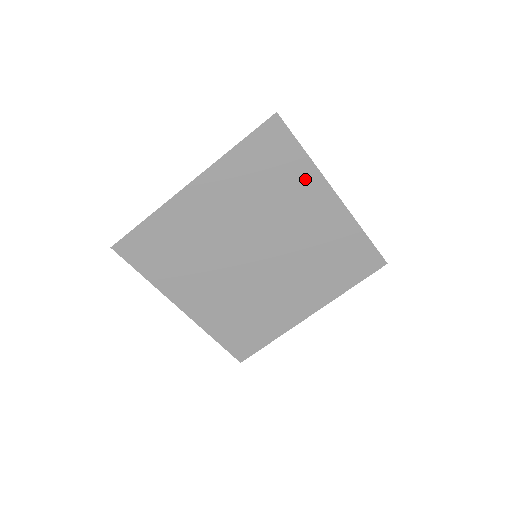
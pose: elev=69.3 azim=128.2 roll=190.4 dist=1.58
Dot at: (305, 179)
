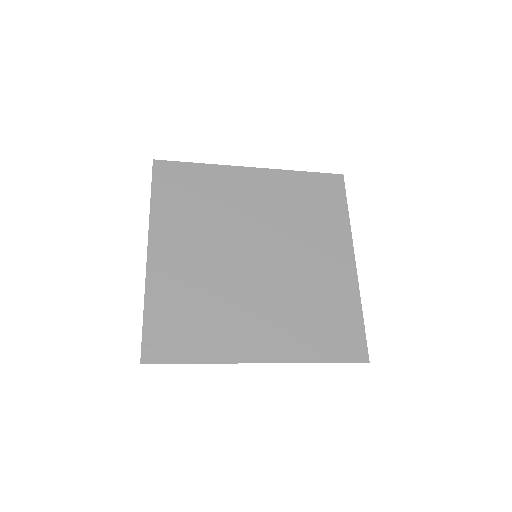
Dot at: (219, 177)
